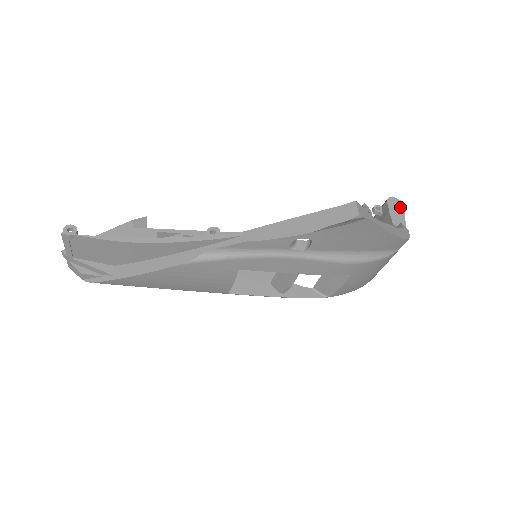
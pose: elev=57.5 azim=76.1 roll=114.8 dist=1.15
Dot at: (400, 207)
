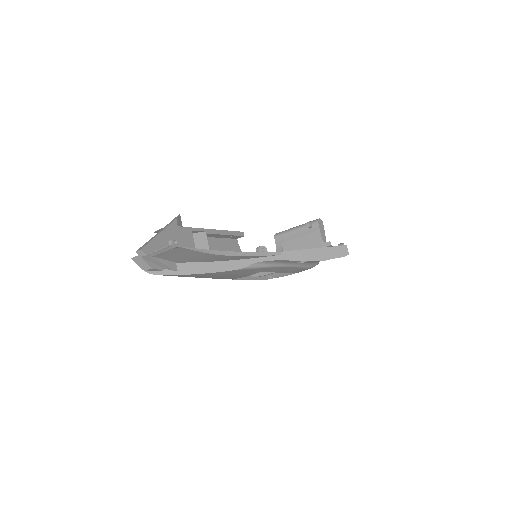
Dot at: (323, 226)
